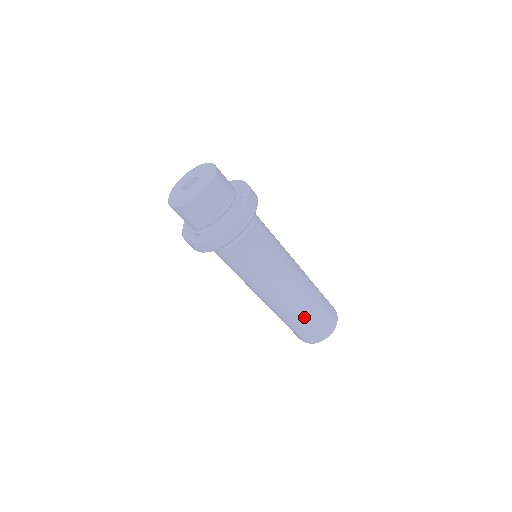
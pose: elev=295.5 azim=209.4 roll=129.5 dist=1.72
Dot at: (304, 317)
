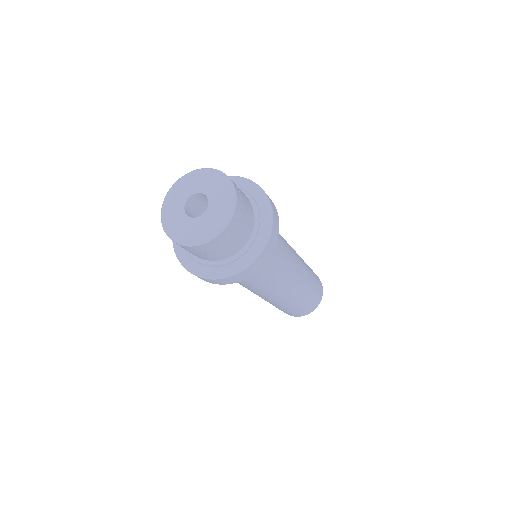
Dot at: (292, 306)
